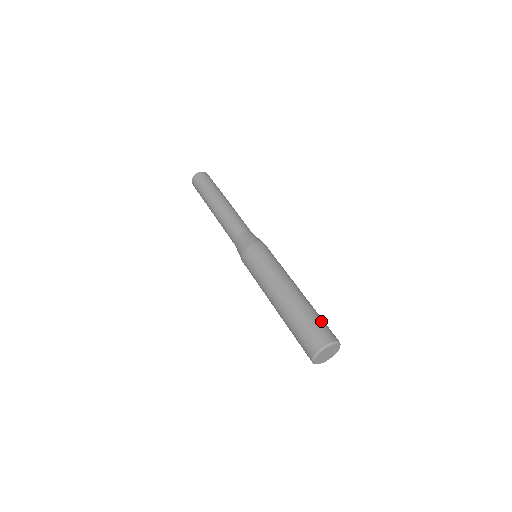
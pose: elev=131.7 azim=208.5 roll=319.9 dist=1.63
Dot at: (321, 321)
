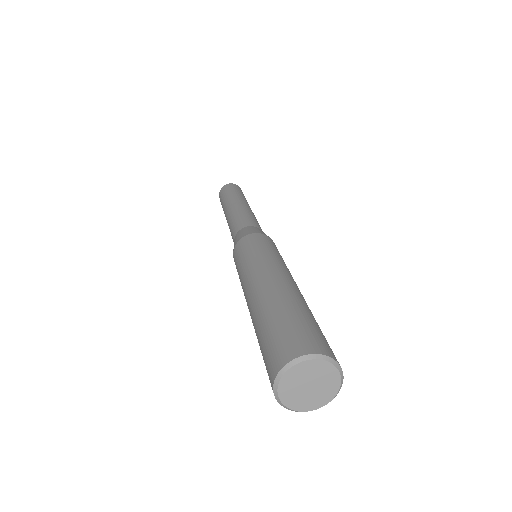
Dot at: (296, 322)
